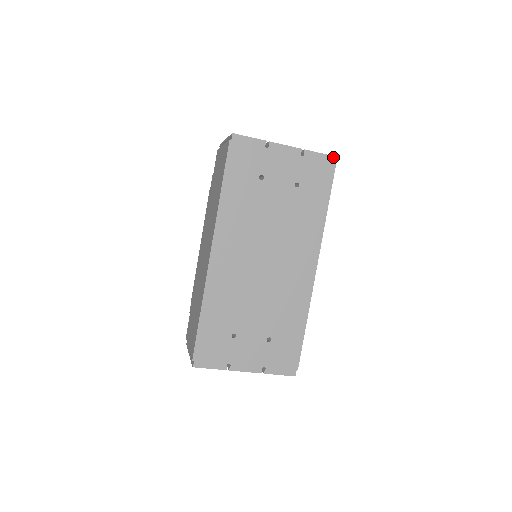
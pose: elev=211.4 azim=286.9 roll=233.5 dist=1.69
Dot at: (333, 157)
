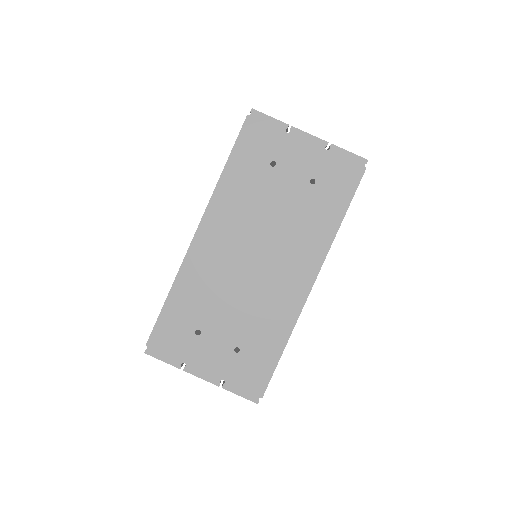
Dot at: (364, 160)
